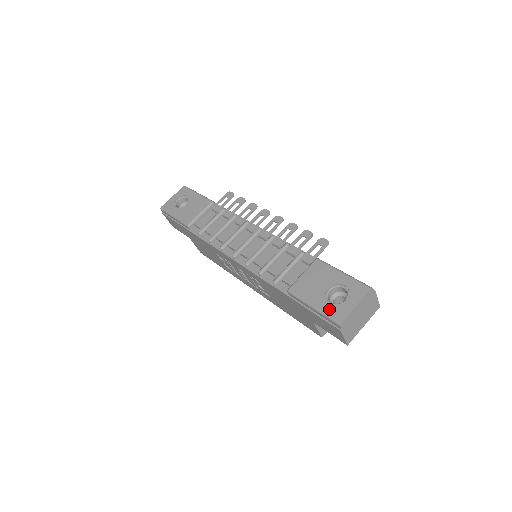
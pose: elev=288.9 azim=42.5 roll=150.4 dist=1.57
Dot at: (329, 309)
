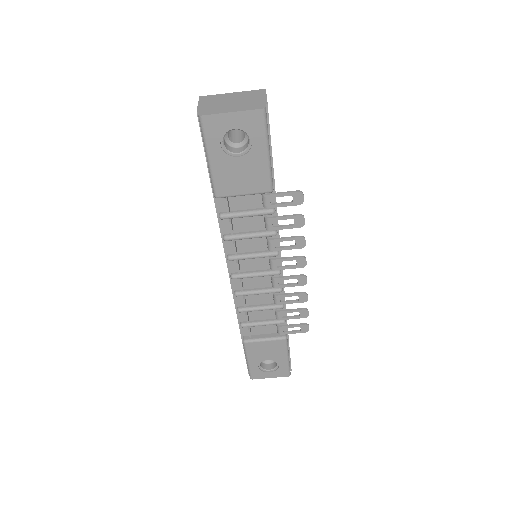
Dot at: (255, 370)
